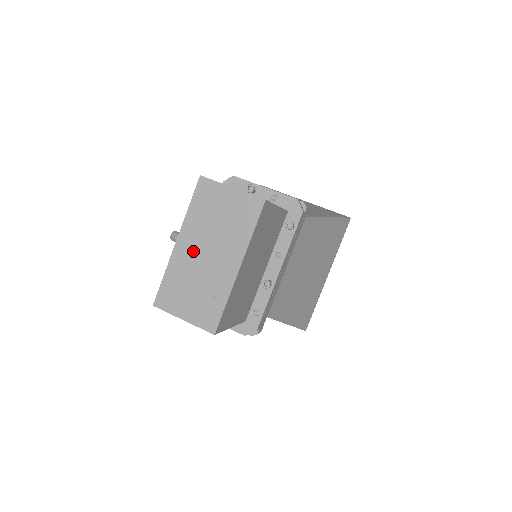
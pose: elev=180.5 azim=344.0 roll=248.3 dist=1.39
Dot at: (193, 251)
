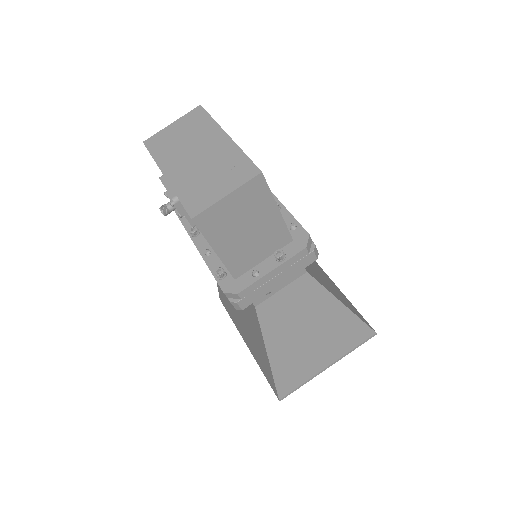
Dot at: (184, 165)
